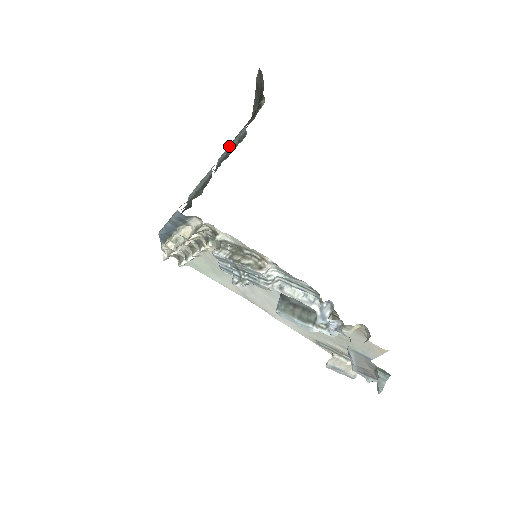
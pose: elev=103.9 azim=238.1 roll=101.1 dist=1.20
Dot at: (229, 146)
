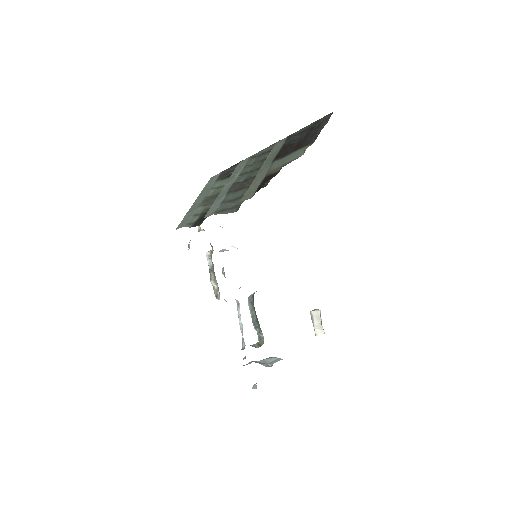
Dot at: (260, 168)
